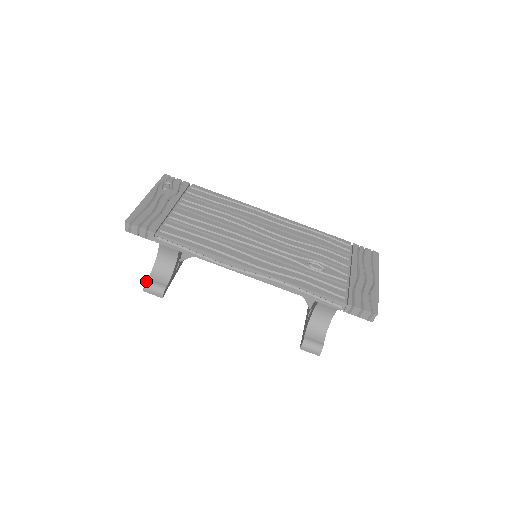
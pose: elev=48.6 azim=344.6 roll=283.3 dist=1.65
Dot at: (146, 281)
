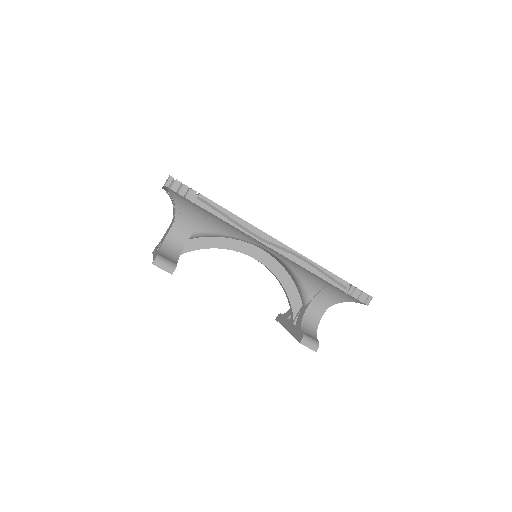
Dot at: (157, 254)
